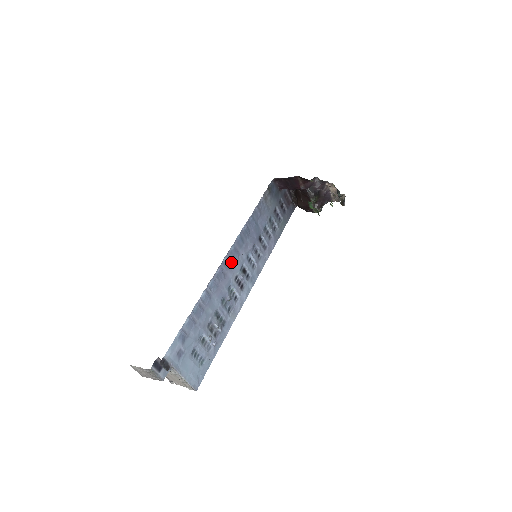
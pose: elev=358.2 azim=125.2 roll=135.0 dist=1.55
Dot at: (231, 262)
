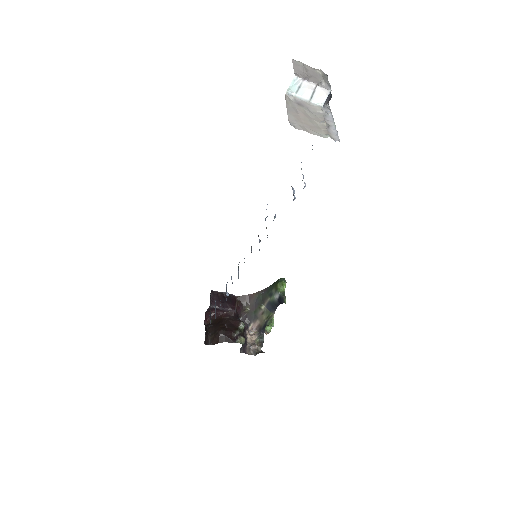
Dot at: occluded
